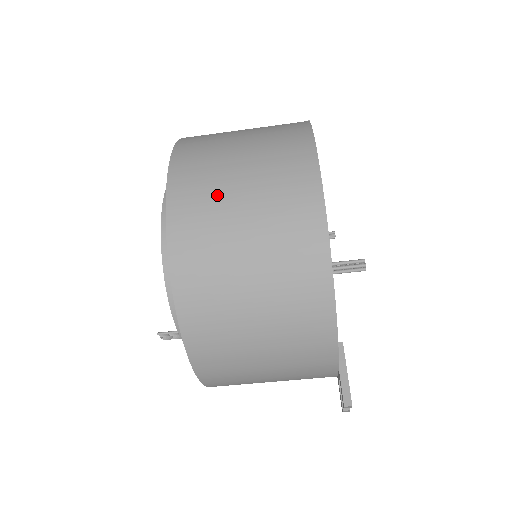
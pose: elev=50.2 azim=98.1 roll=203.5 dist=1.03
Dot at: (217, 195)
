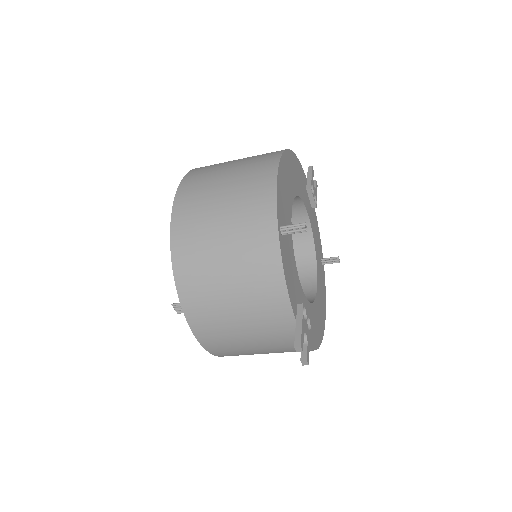
Dot at: (209, 185)
